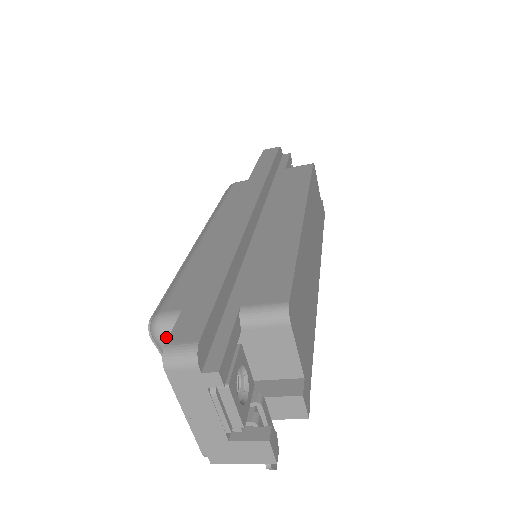
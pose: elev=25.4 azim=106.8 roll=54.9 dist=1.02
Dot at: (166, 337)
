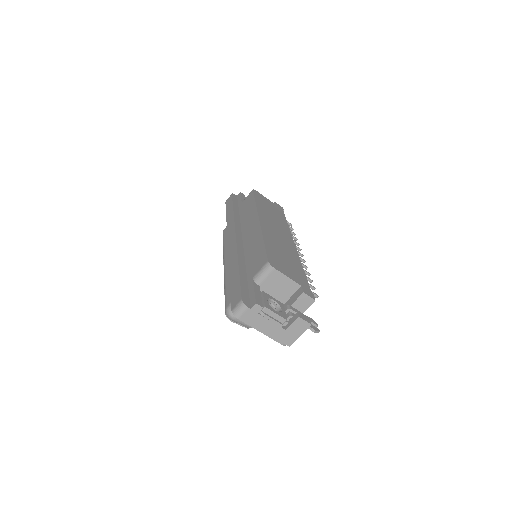
Dot at: occluded
